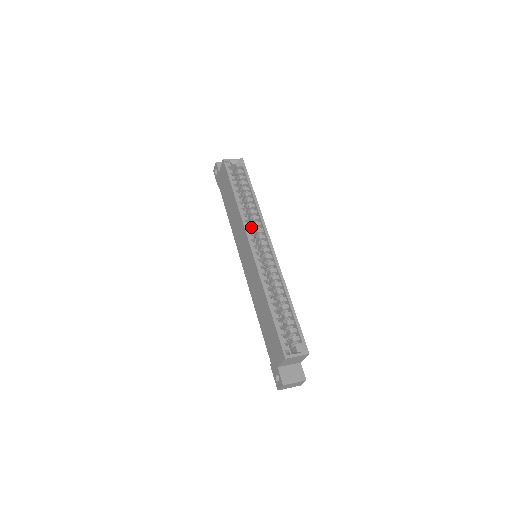
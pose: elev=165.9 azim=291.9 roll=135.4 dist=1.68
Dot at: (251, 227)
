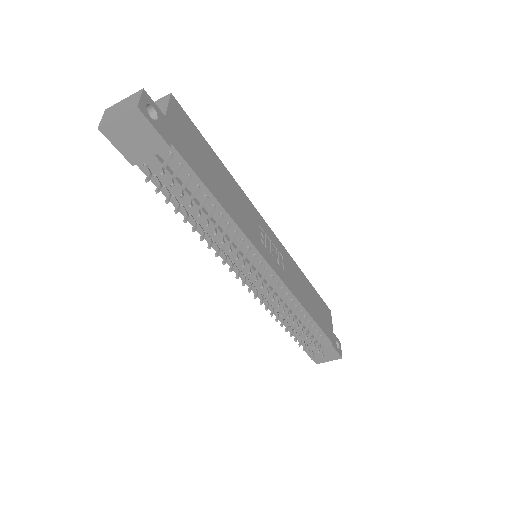
Dot at: occluded
